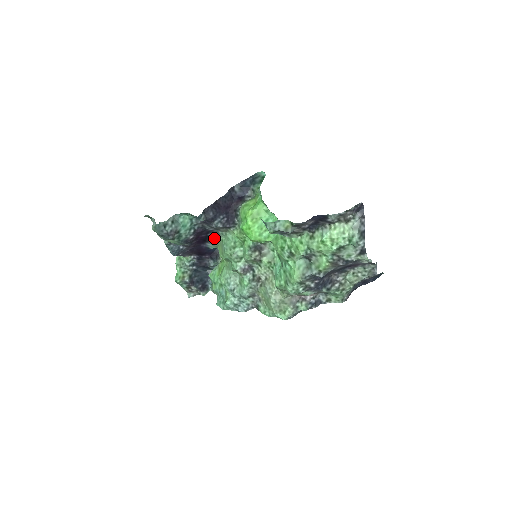
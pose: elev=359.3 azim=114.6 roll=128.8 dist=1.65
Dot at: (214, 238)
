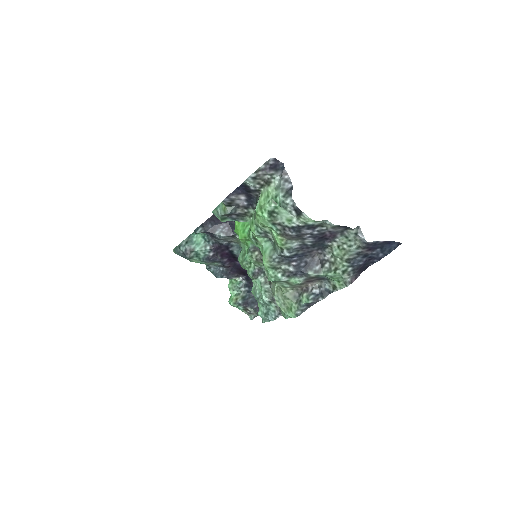
Dot at: (239, 252)
